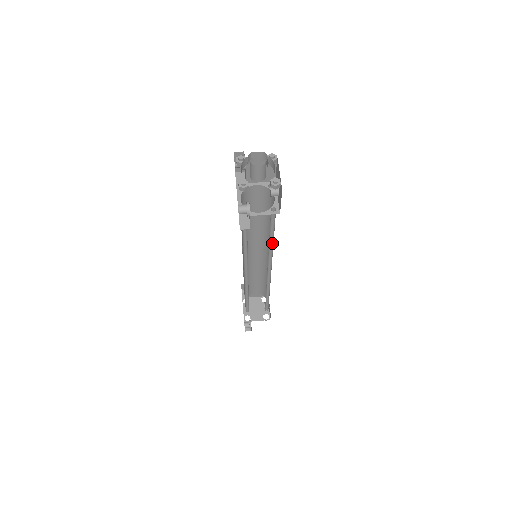
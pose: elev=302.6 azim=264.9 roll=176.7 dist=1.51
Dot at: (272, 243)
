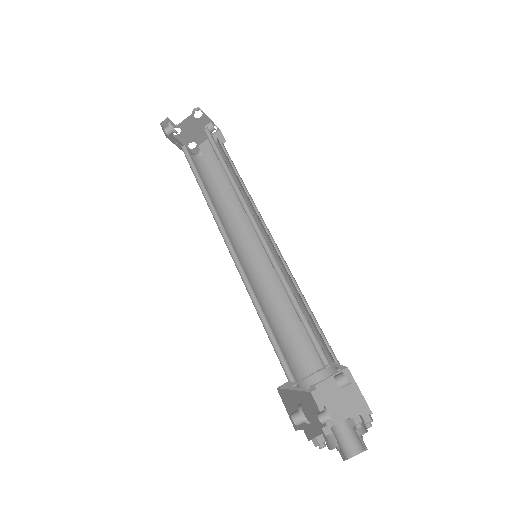
Dot at: (301, 295)
